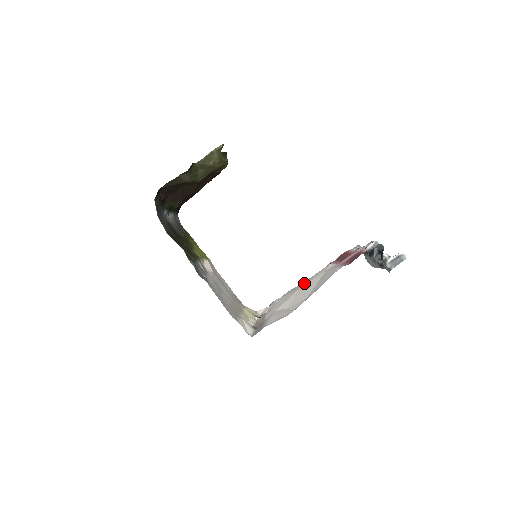
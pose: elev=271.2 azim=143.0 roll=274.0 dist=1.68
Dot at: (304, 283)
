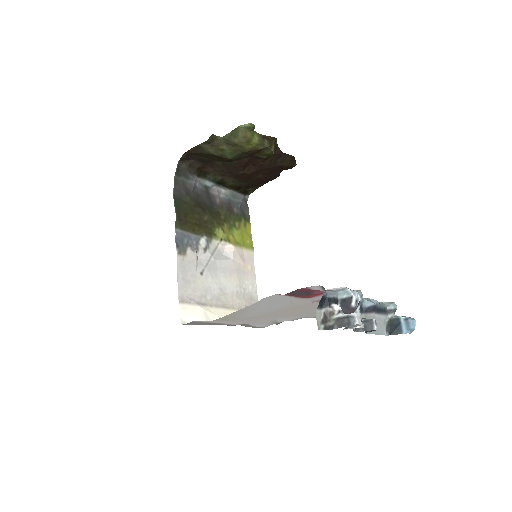
Dot at: (295, 311)
